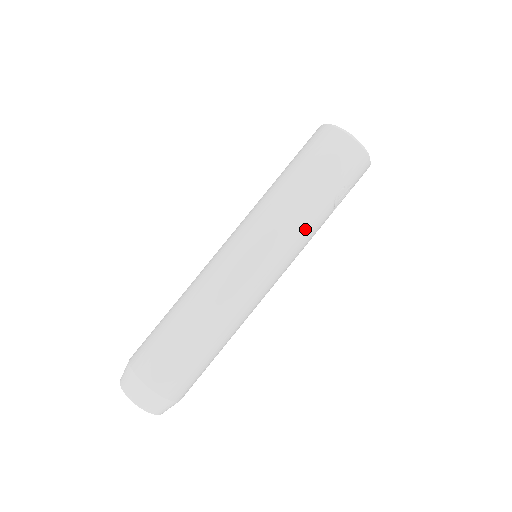
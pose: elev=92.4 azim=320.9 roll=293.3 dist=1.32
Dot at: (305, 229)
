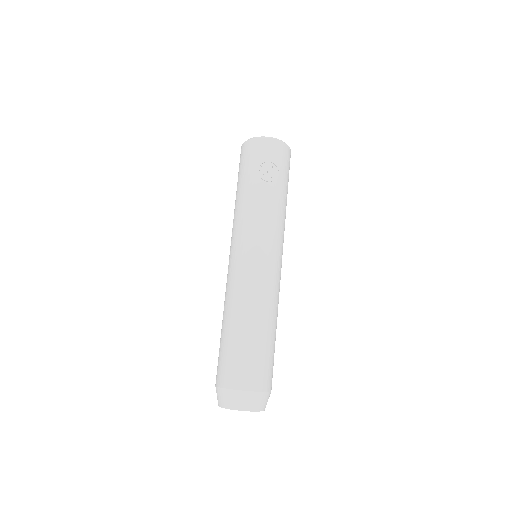
Dot at: (252, 210)
